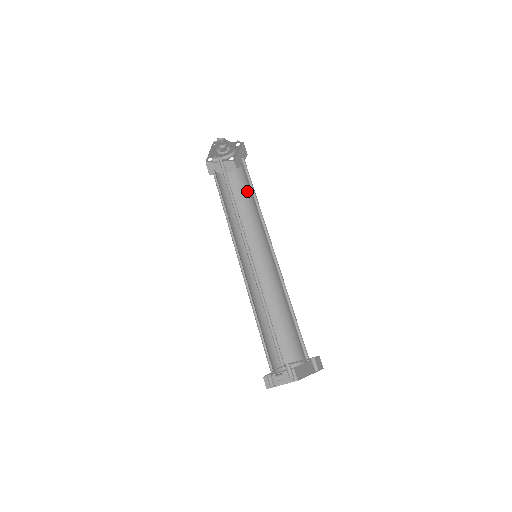
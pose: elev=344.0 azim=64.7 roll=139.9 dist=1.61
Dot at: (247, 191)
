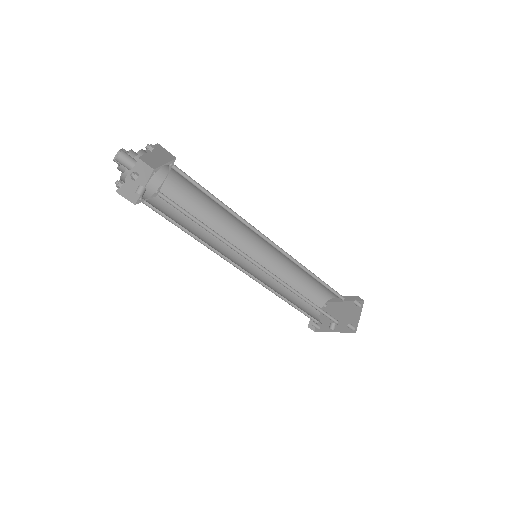
Dot at: (192, 192)
